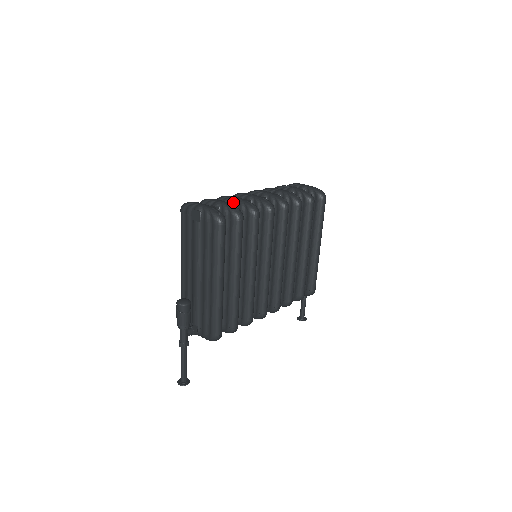
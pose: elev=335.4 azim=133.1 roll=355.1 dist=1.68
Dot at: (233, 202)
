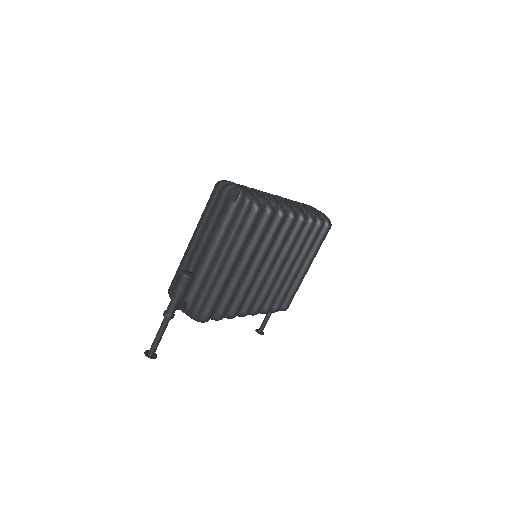
Dot at: occluded
